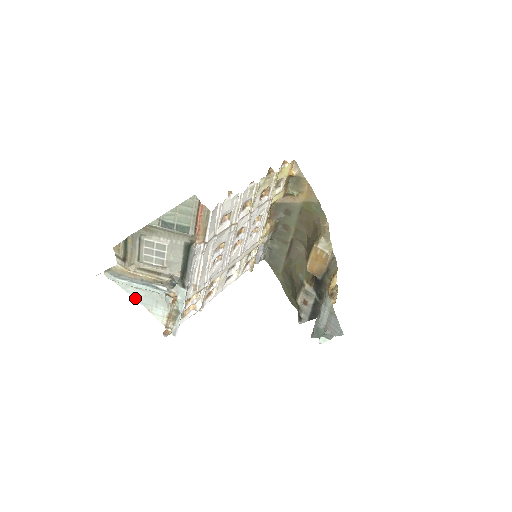
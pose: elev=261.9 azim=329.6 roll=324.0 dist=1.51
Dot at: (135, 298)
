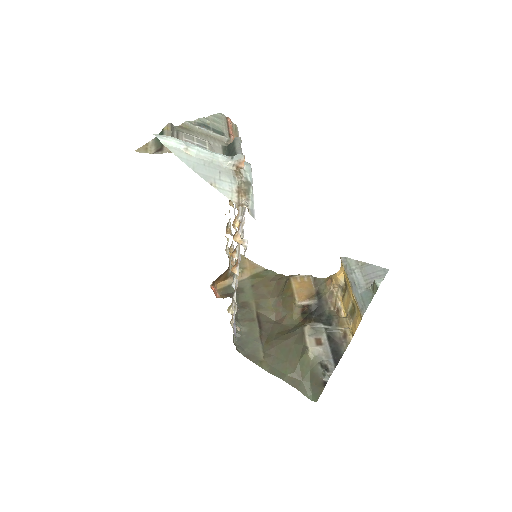
Dot at: (191, 168)
